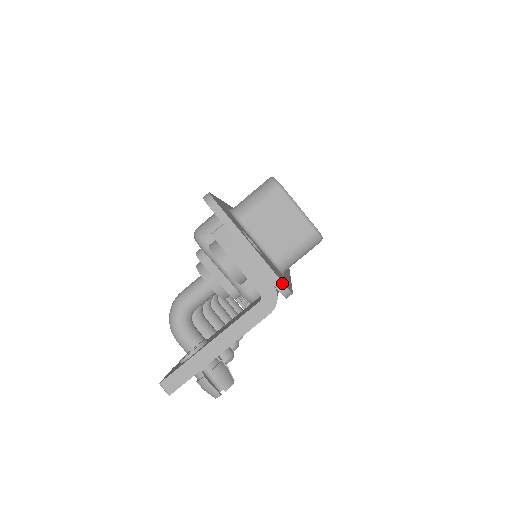
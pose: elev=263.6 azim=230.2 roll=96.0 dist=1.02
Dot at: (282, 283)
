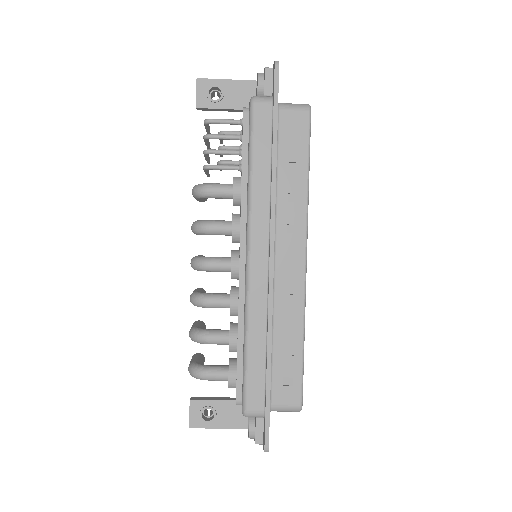
Dot at: occluded
